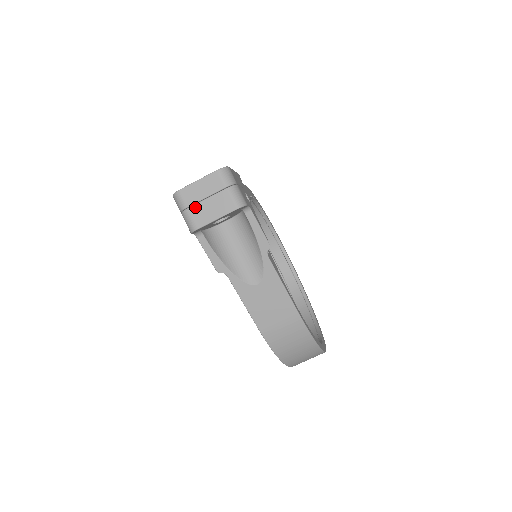
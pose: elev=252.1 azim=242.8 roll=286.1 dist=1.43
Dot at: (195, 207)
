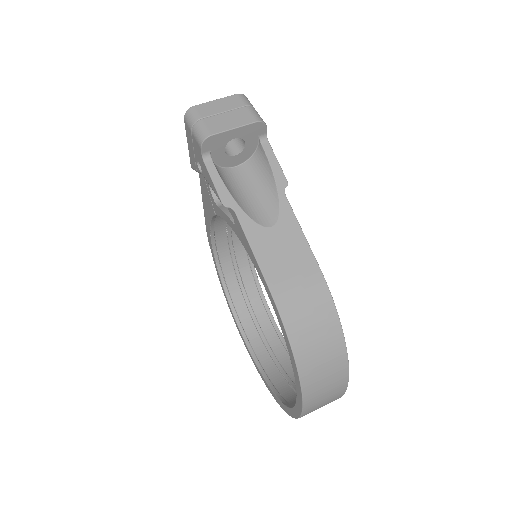
Dot at: (210, 118)
